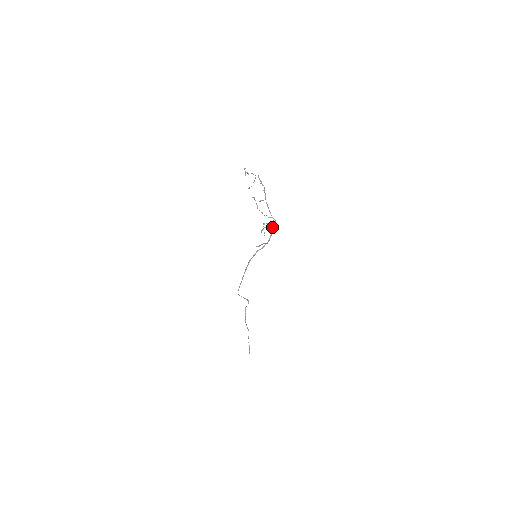
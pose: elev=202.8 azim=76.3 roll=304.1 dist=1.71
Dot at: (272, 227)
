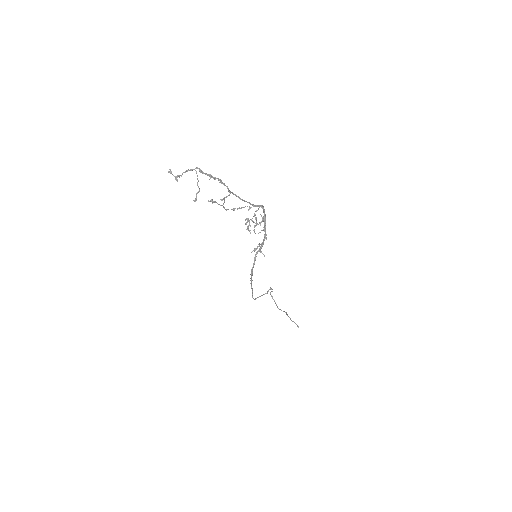
Dot at: (261, 216)
